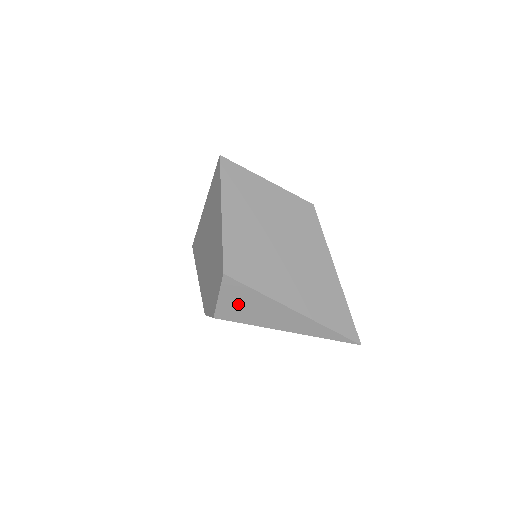
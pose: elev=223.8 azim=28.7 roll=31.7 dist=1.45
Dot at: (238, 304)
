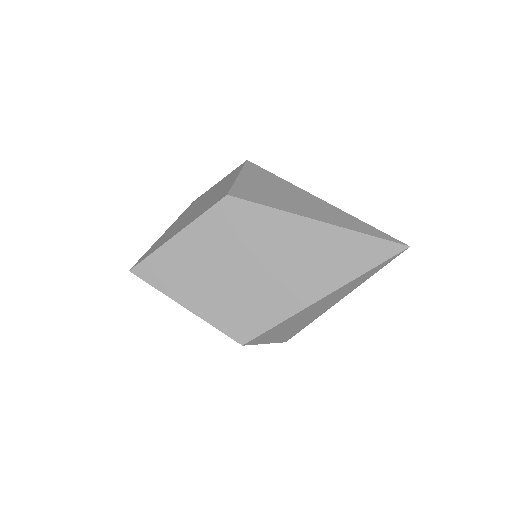
Dot at: (283, 332)
